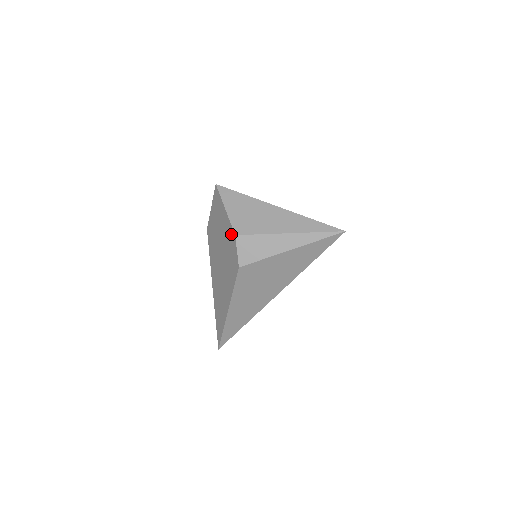
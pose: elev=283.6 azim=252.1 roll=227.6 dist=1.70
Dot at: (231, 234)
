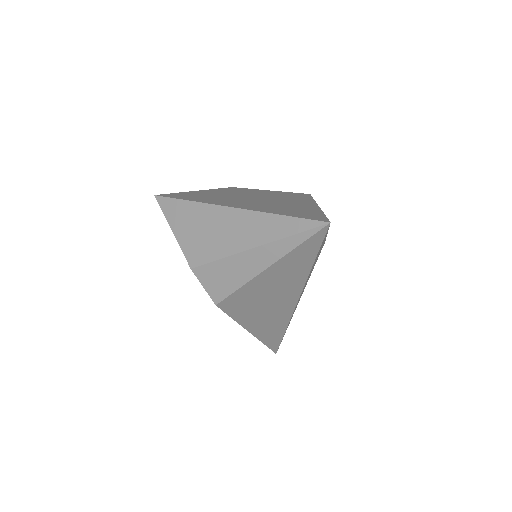
Dot at: occluded
